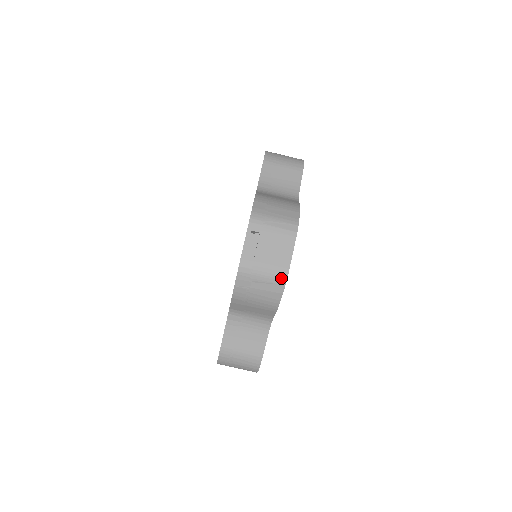
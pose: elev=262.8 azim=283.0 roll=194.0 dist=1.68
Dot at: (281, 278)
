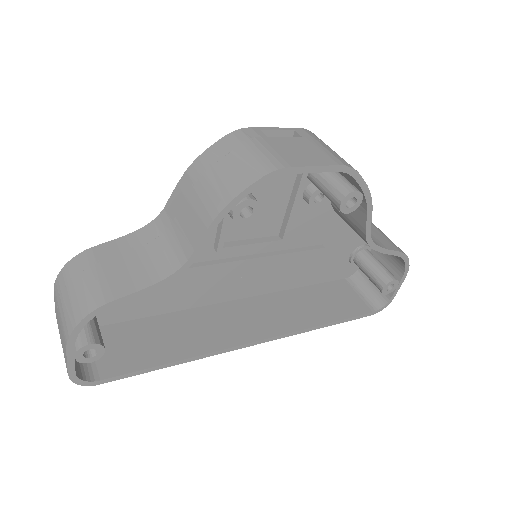
Dot at: (269, 165)
